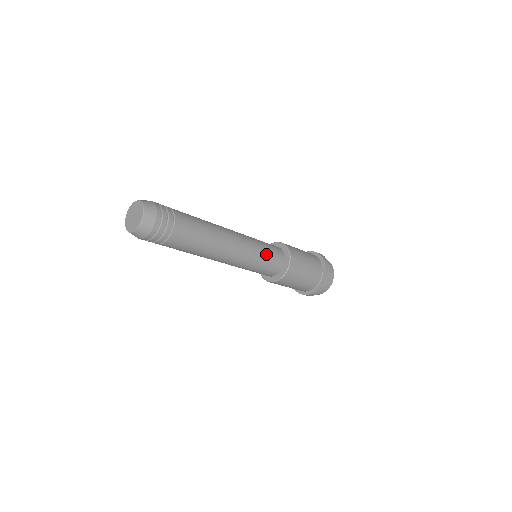
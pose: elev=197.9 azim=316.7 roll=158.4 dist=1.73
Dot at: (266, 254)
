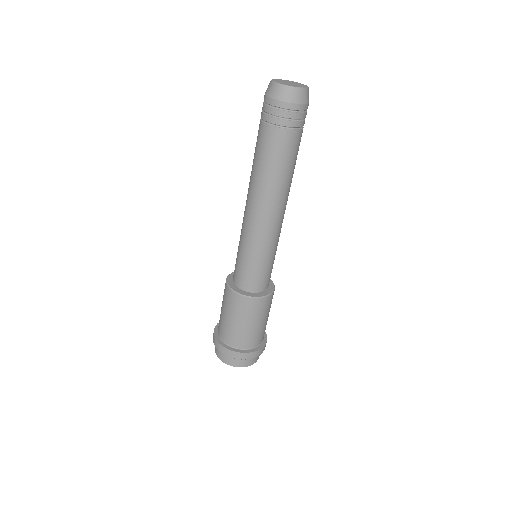
Dot at: occluded
